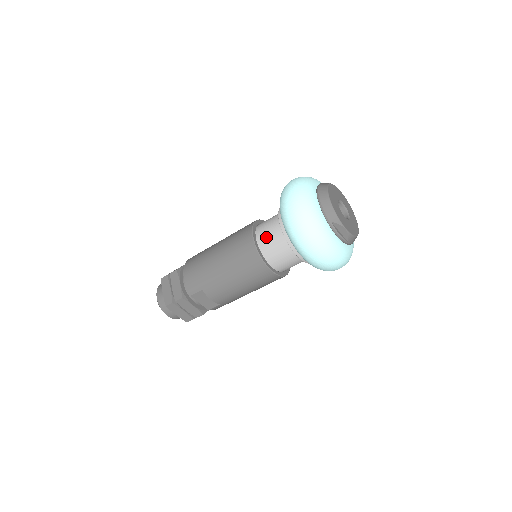
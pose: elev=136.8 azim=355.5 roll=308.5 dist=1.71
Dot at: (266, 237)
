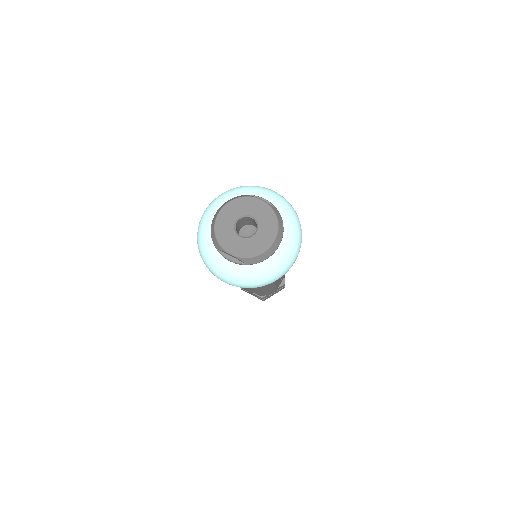
Dot at: occluded
